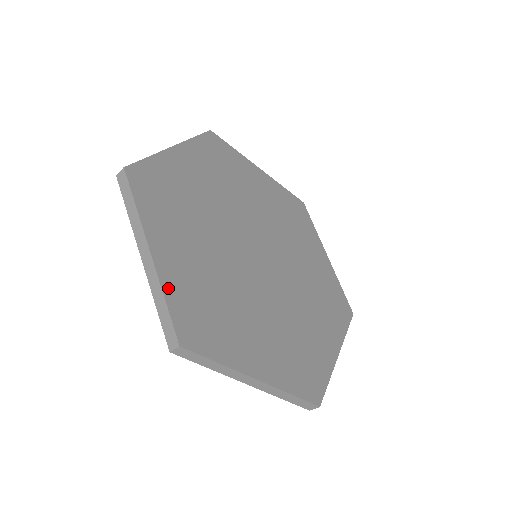
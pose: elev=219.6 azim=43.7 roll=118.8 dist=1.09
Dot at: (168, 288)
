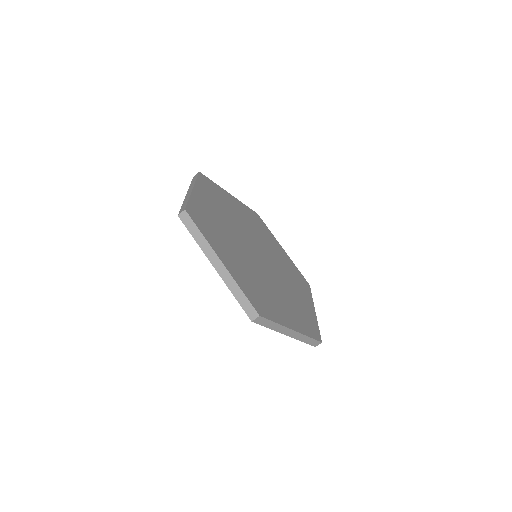
Dot at: (193, 200)
